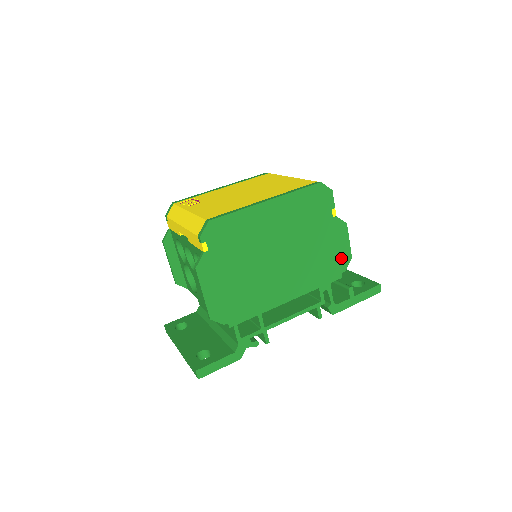
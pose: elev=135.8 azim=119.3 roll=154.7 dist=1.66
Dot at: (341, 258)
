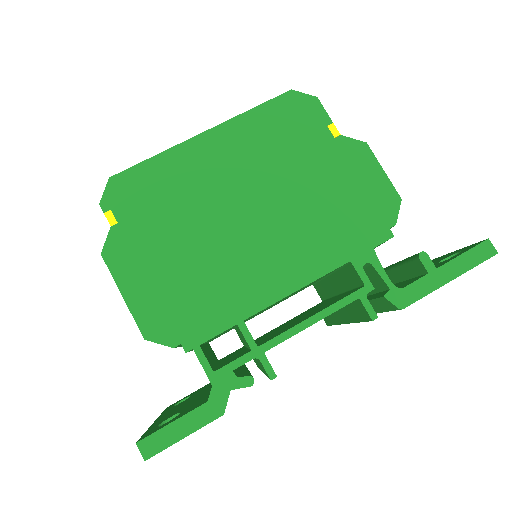
Dot at: (378, 202)
